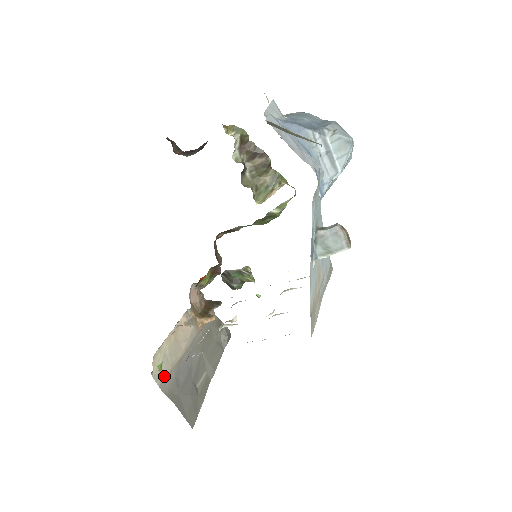
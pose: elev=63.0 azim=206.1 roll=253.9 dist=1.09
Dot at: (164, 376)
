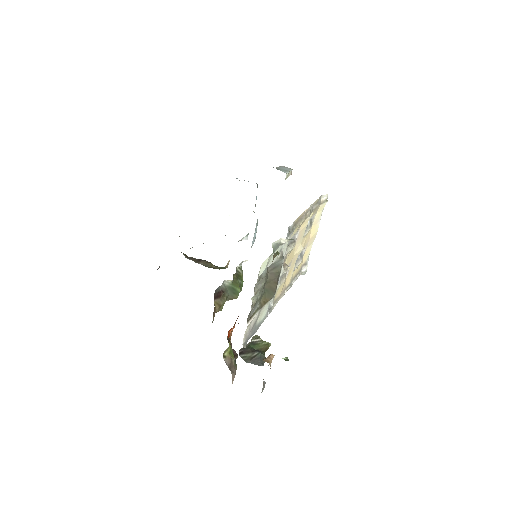
Dot at: occluded
